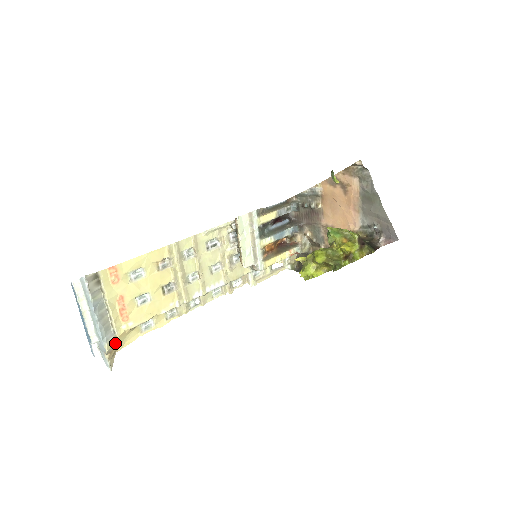
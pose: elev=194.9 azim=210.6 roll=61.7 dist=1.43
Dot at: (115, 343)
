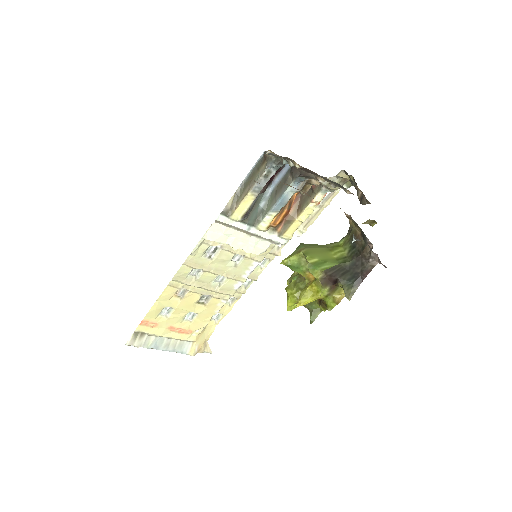
Dot at: (197, 344)
